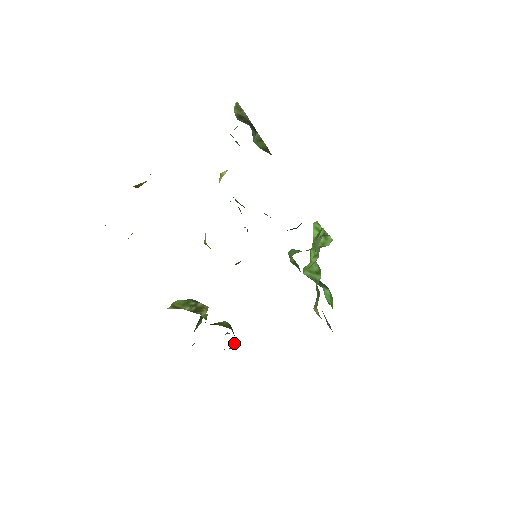
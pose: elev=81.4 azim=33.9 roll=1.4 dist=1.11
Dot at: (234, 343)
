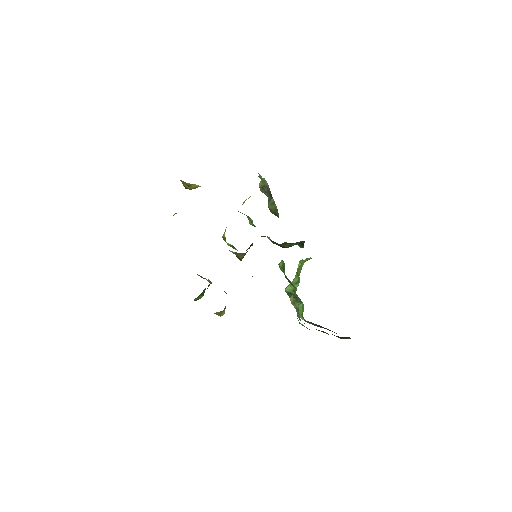
Dot at: (225, 308)
